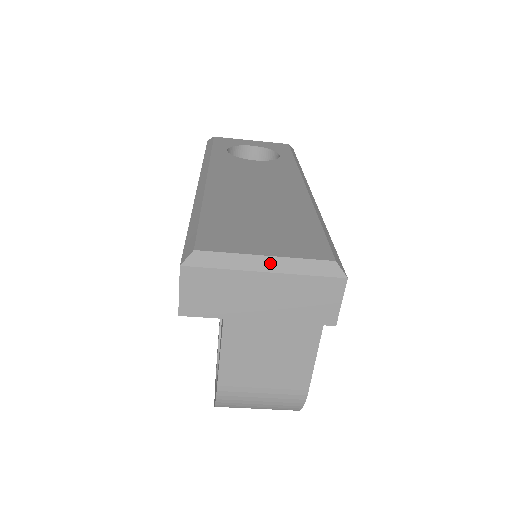
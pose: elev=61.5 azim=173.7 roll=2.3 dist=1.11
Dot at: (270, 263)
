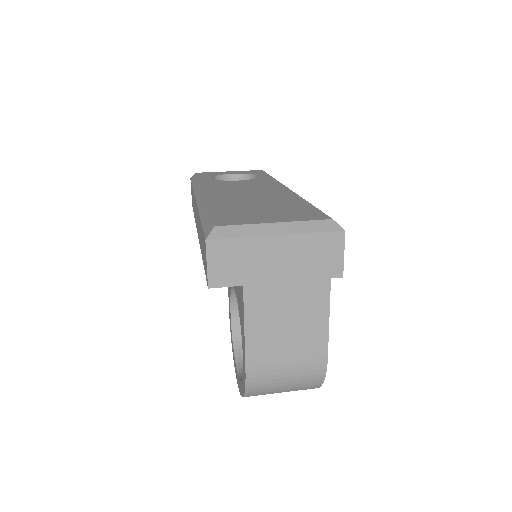
Dot at: (280, 228)
